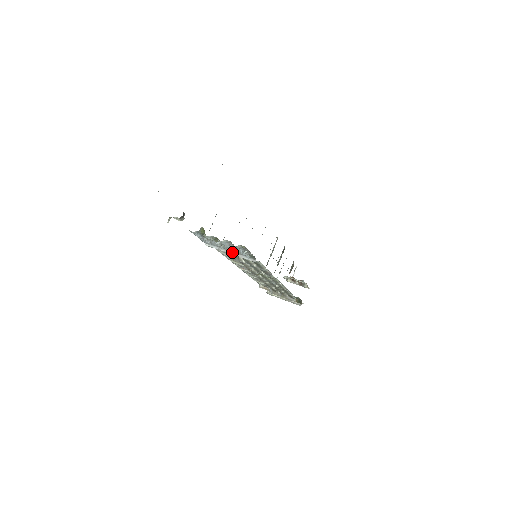
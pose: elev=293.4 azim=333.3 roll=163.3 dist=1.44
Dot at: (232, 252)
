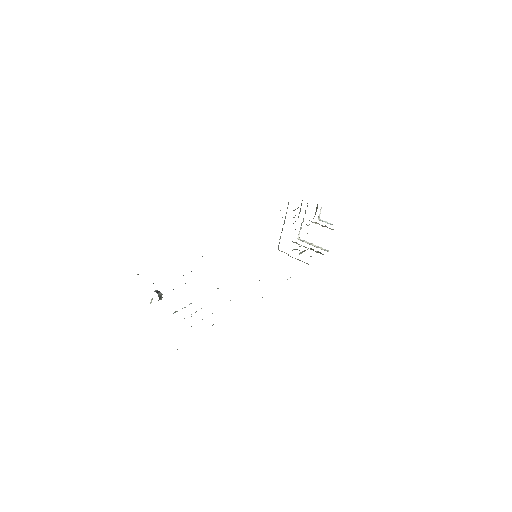
Dot at: occluded
